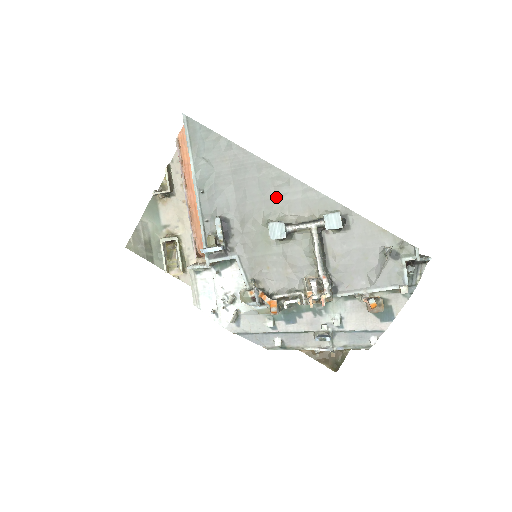
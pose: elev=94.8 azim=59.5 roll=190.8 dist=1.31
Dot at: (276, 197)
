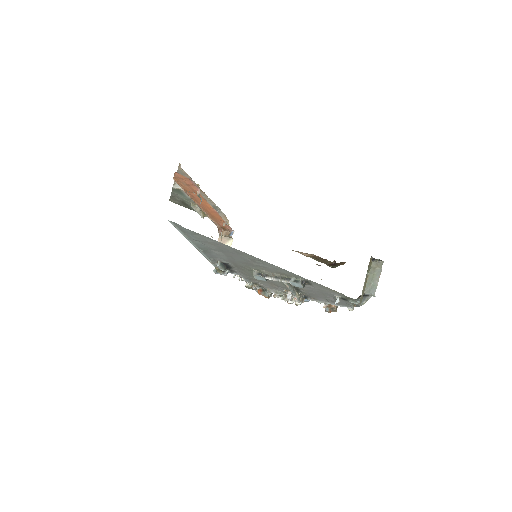
Dot at: (255, 264)
